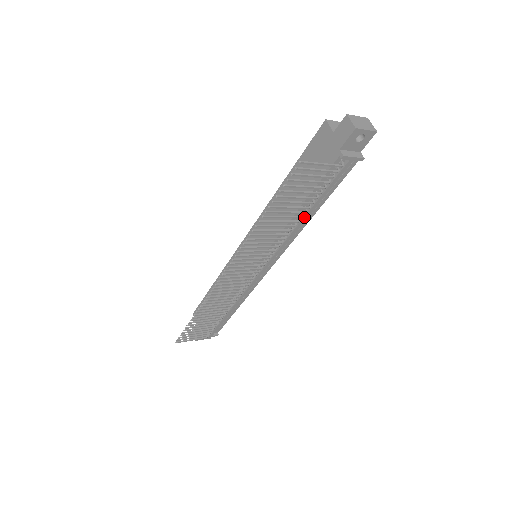
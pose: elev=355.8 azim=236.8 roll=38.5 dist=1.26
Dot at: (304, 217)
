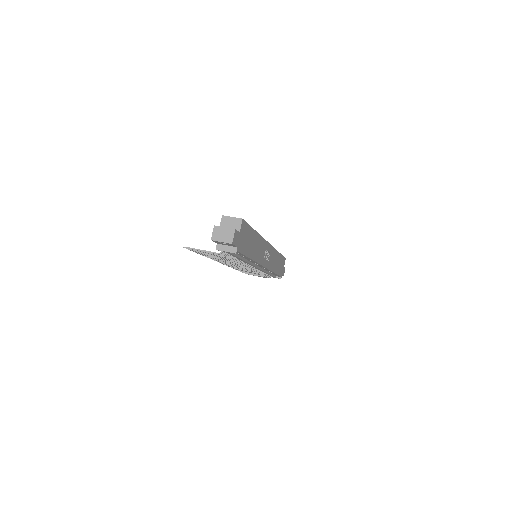
Dot at: (241, 260)
